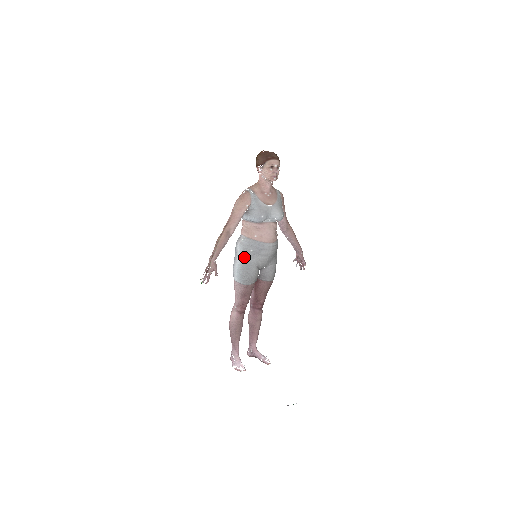
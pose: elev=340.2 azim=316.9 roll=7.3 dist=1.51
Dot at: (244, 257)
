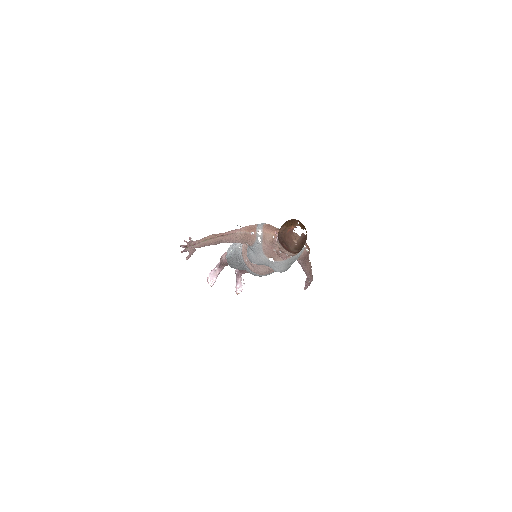
Dot at: (232, 257)
